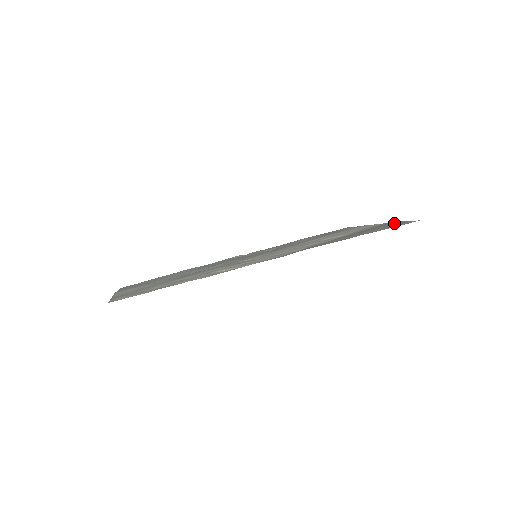
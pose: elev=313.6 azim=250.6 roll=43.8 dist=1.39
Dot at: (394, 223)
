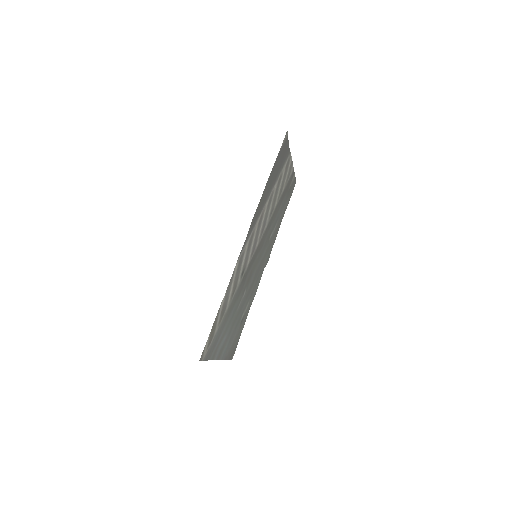
Dot at: (284, 150)
